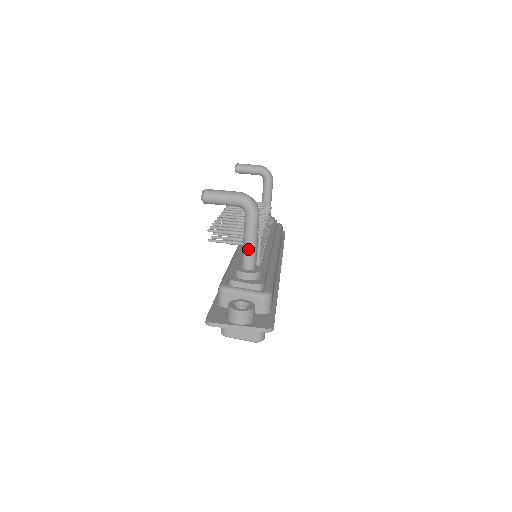
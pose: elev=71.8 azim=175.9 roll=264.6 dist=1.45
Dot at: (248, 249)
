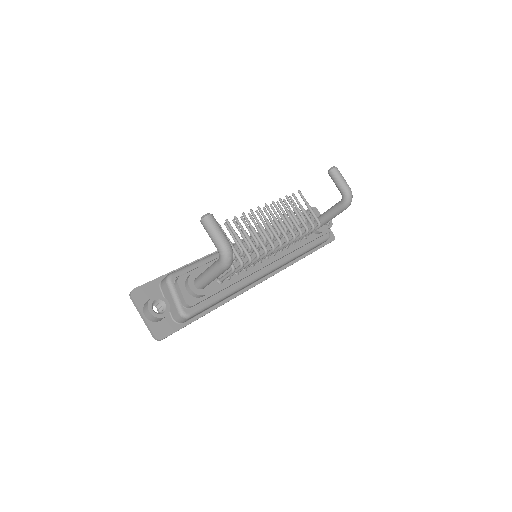
Dot at: (203, 277)
